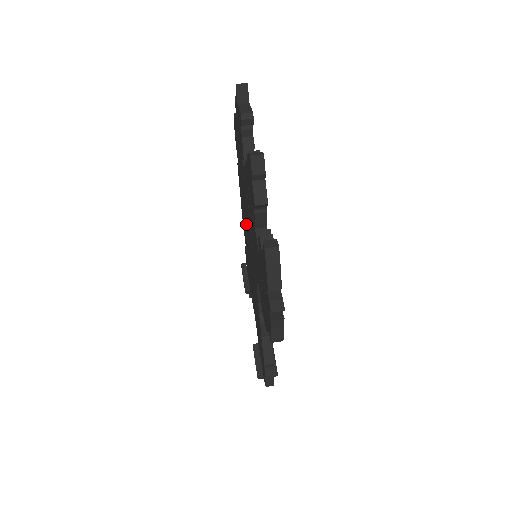
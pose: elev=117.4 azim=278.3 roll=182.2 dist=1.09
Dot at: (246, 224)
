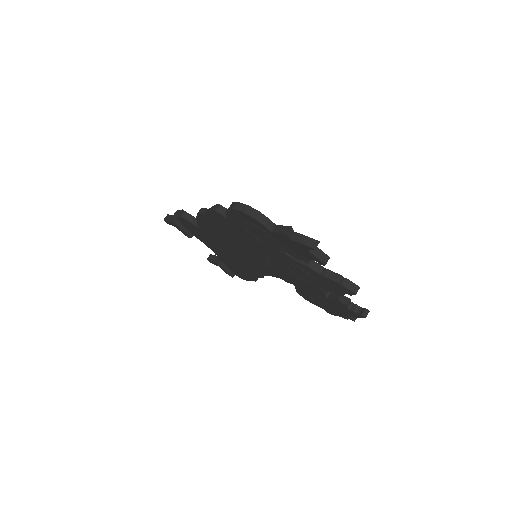
Dot at: (242, 245)
